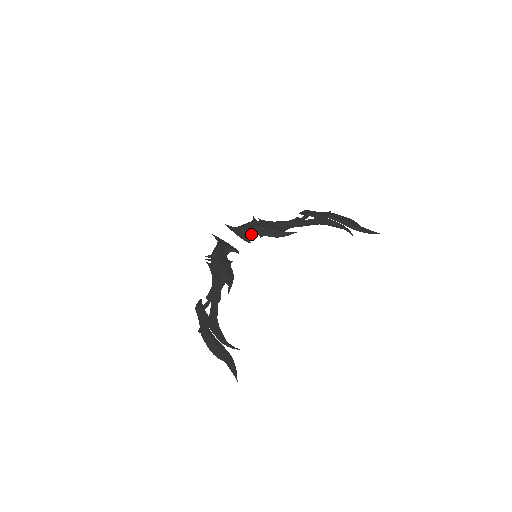
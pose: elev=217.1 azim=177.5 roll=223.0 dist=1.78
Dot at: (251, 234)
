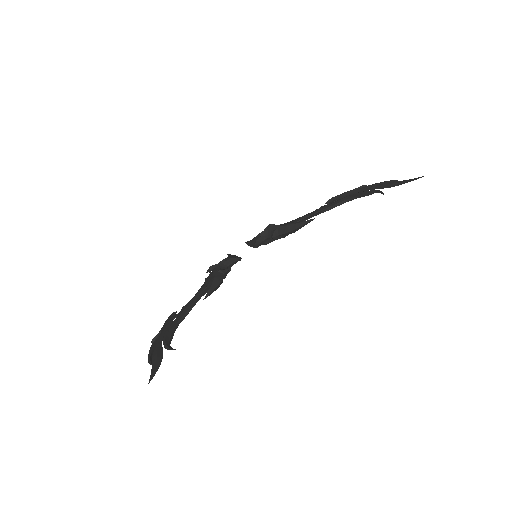
Dot at: (263, 240)
